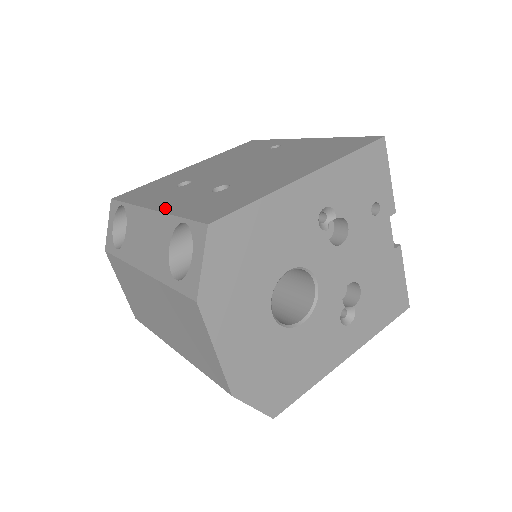
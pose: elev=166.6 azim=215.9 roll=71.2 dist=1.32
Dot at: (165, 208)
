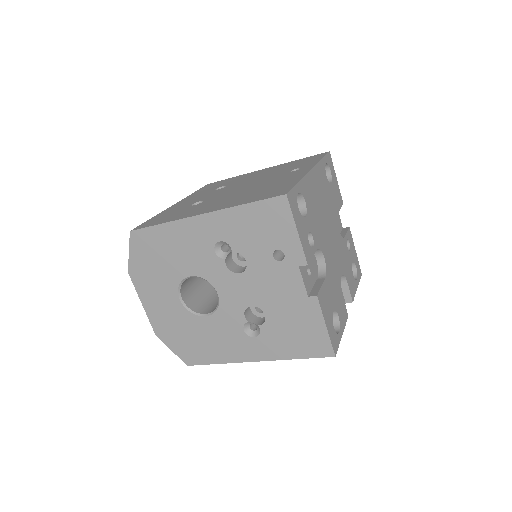
Dot at: (171, 207)
